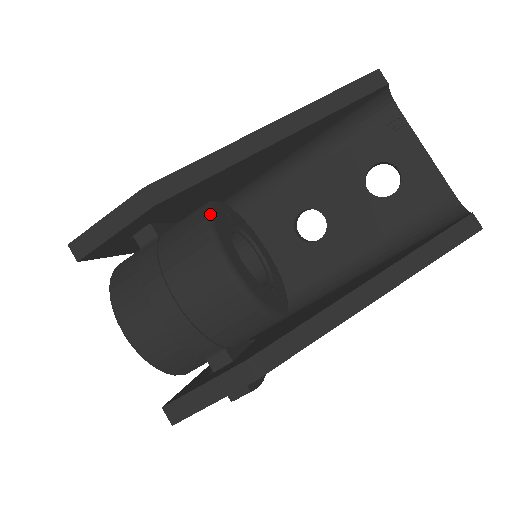
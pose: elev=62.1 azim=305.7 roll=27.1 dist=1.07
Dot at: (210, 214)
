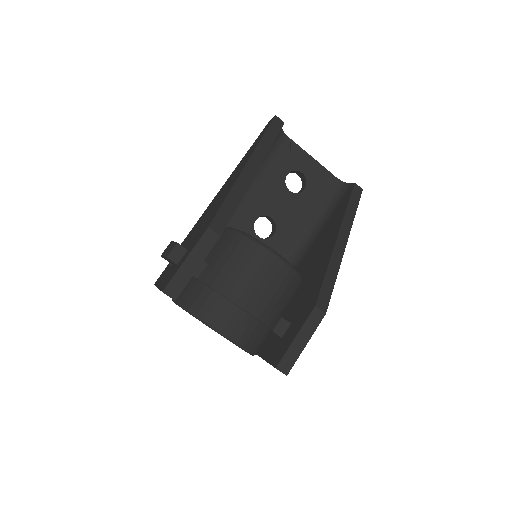
Dot at: (243, 232)
